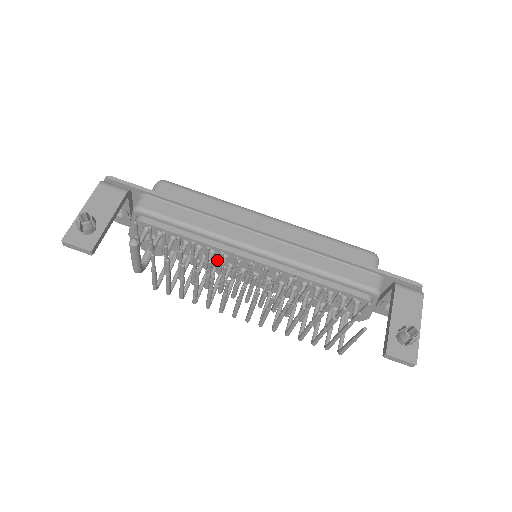
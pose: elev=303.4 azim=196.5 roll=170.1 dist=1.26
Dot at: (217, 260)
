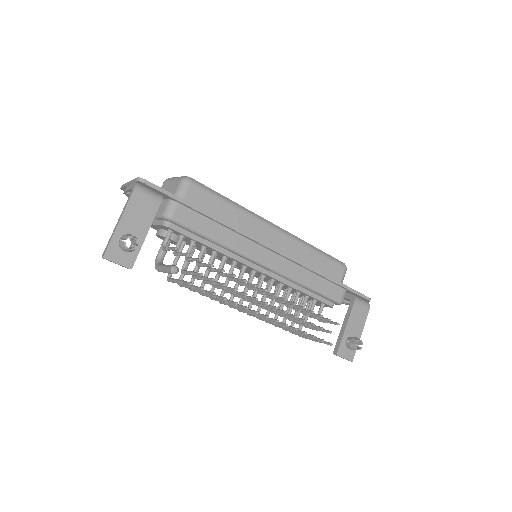
Dot at: occluded
